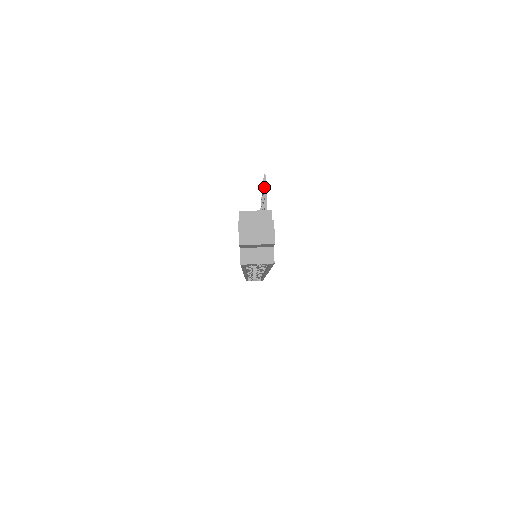
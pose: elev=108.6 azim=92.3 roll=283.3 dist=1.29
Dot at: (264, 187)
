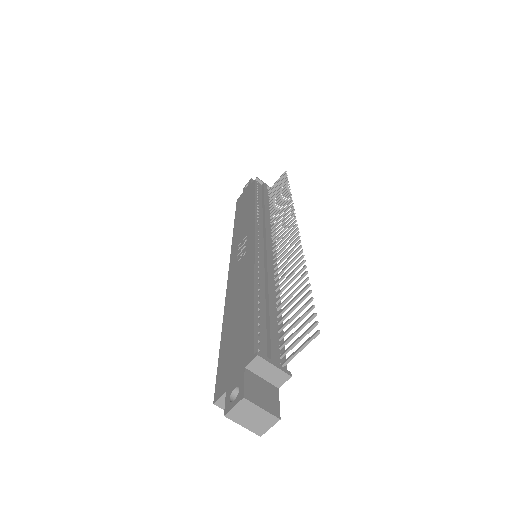
Dot at: (307, 342)
